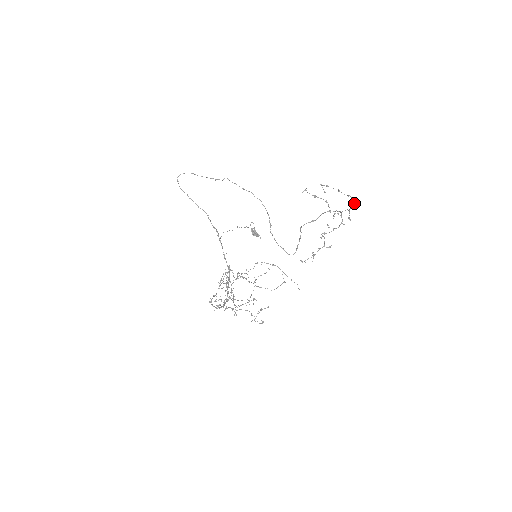
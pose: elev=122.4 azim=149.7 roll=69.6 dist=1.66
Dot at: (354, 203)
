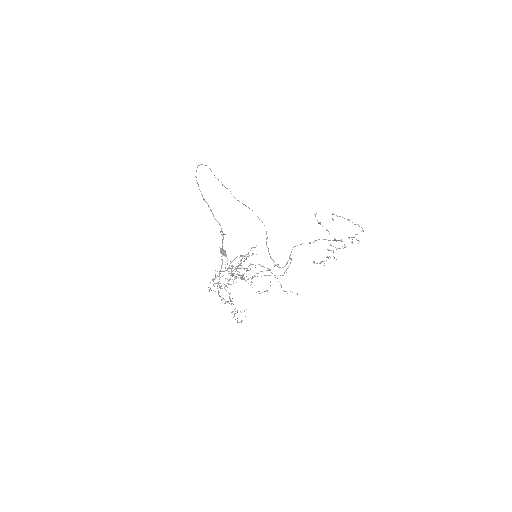
Dot at: (363, 230)
